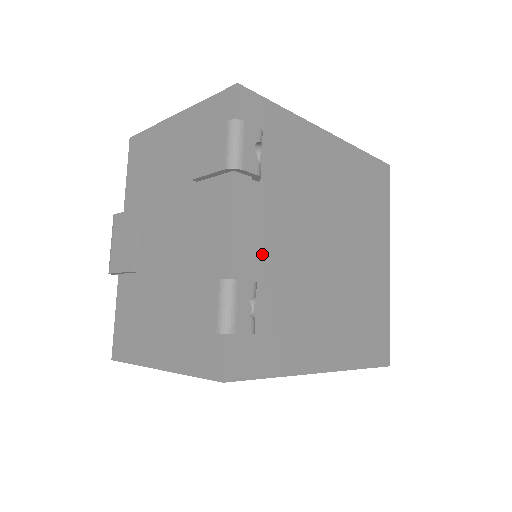
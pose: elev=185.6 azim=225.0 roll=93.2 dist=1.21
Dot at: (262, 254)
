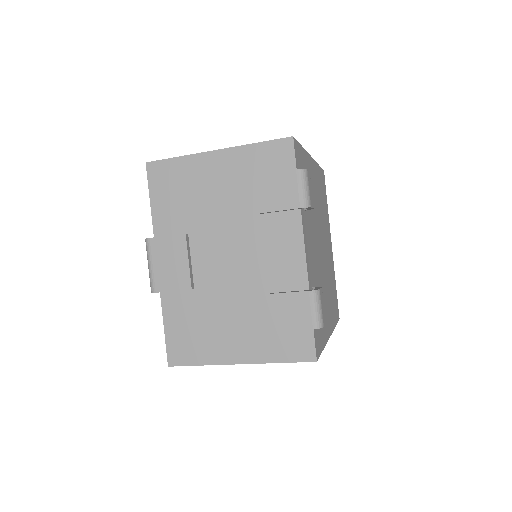
Dot at: (312, 264)
